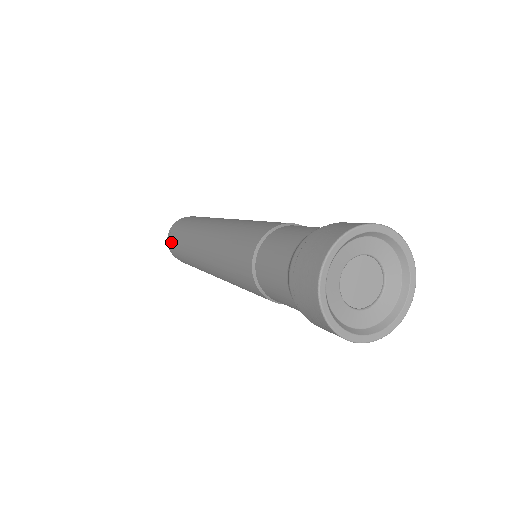
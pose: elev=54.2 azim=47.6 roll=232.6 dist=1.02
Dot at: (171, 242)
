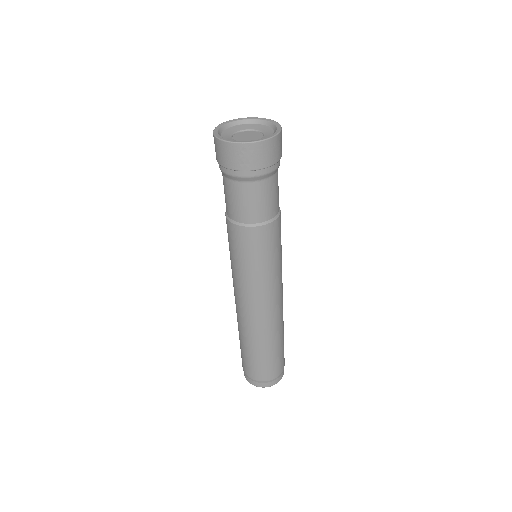
Dot at: (246, 370)
